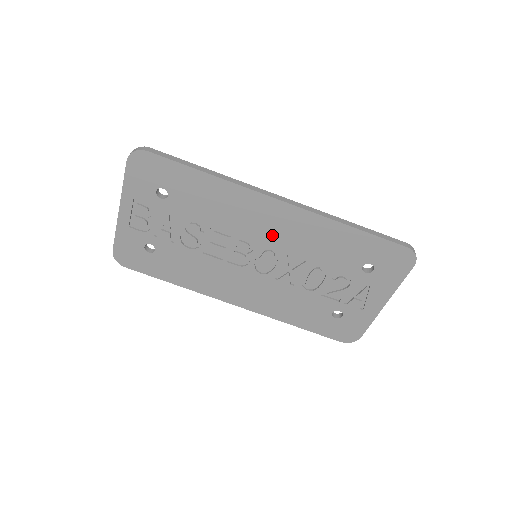
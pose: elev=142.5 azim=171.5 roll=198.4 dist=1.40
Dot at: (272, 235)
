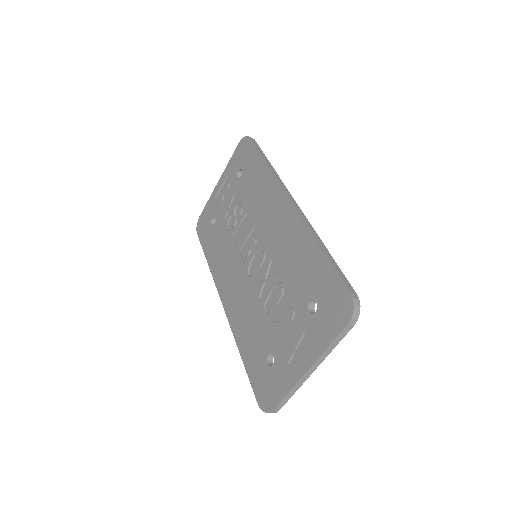
Dot at: (271, 234)
